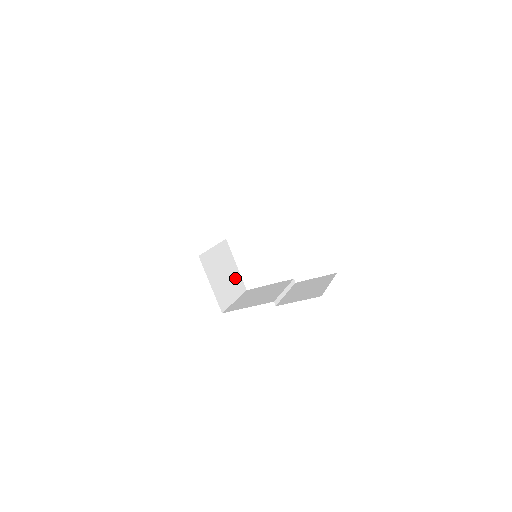
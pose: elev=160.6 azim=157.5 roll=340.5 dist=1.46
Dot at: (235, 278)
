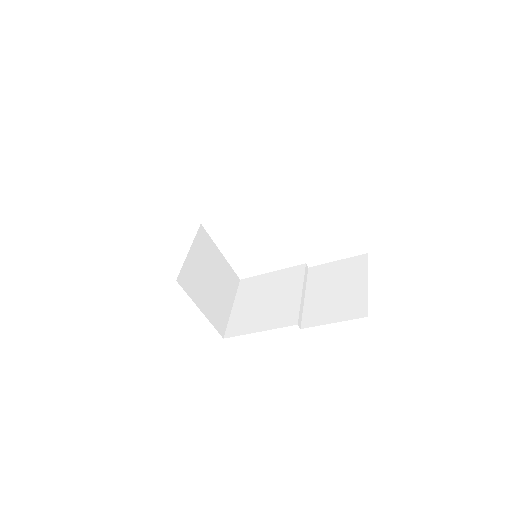
Dot at: (224, 274)
